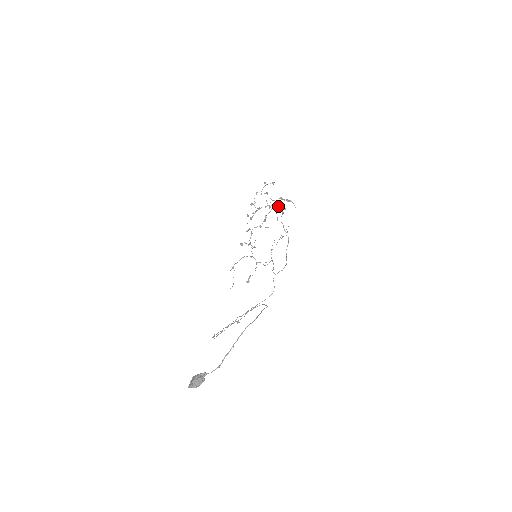
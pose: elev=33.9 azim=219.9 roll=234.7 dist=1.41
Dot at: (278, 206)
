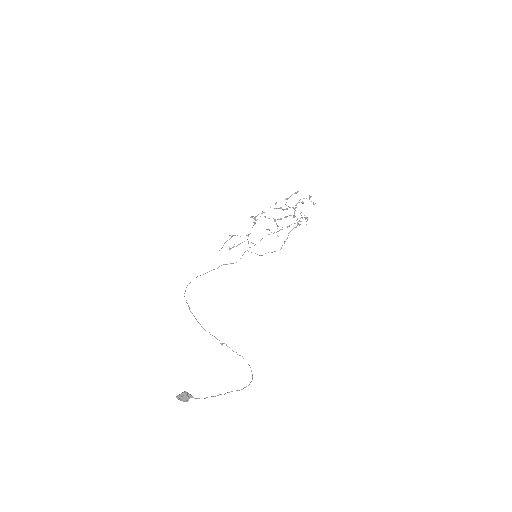
Dot at: (299, 221)
